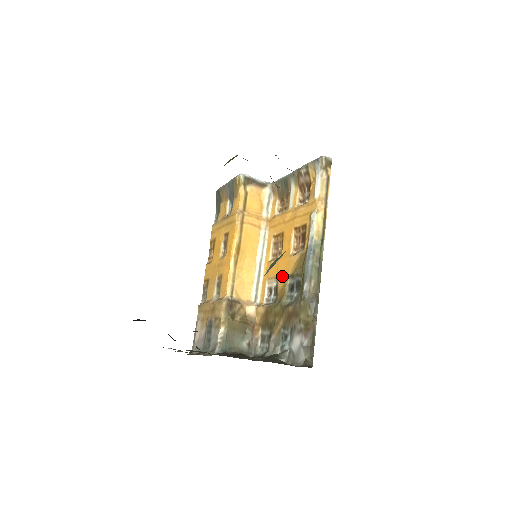
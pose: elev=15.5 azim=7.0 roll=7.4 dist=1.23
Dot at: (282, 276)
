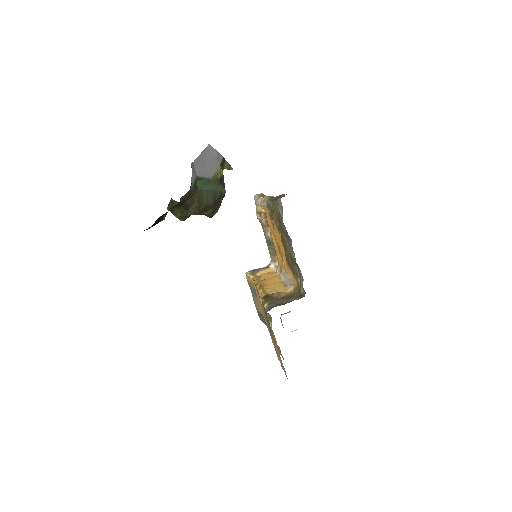
Dot at: (282, 245)
